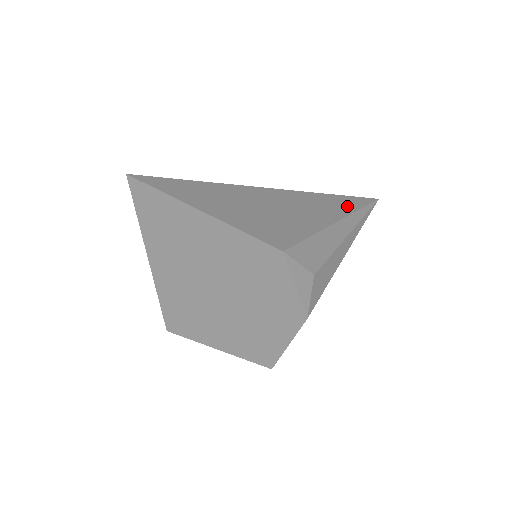
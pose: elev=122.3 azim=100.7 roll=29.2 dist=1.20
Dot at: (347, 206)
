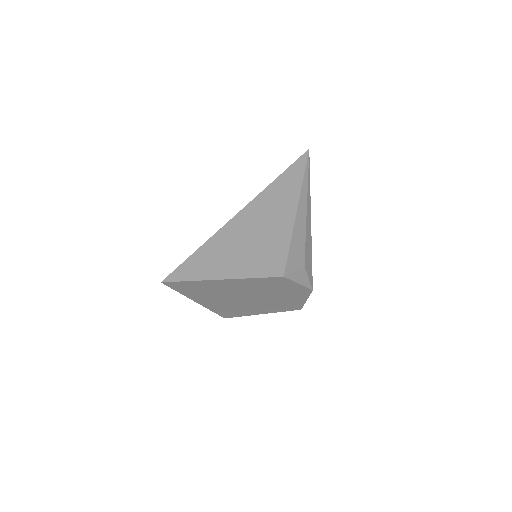
Dot at: (294, 183)
